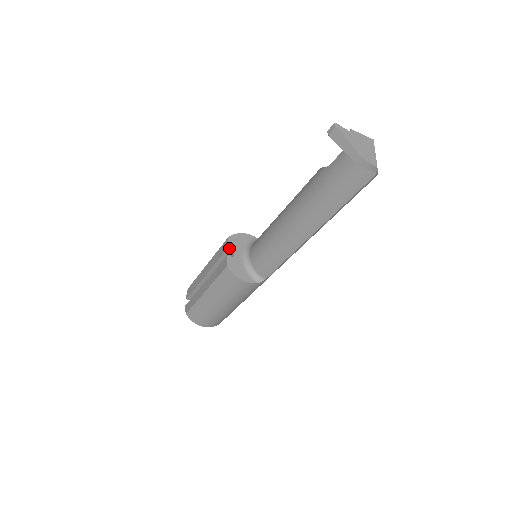
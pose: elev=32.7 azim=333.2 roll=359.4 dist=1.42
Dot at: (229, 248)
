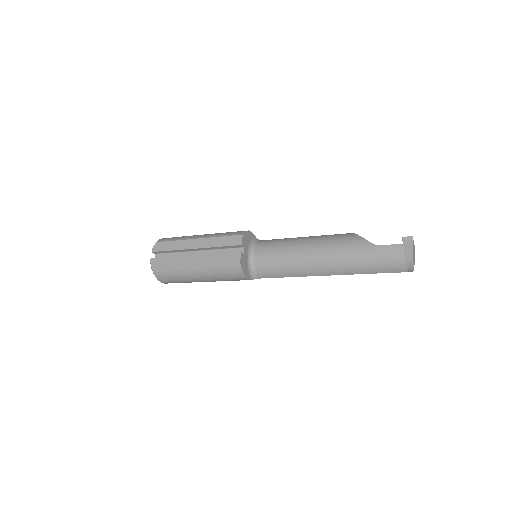
Dot at: (243, 245)
